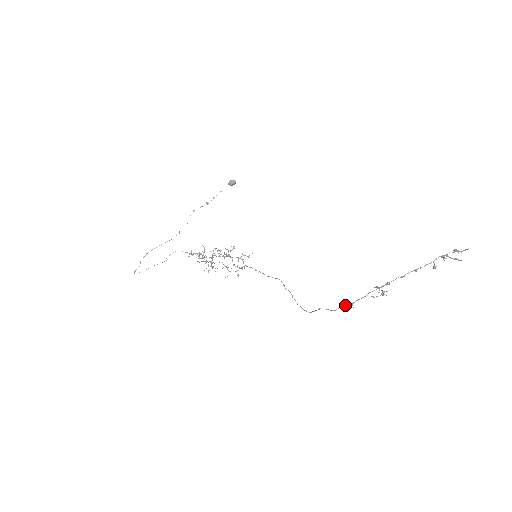
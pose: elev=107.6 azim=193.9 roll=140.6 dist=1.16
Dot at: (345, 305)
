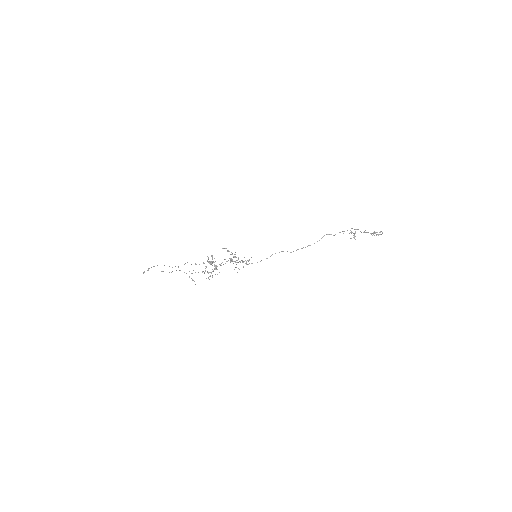
Dot at: occluded
